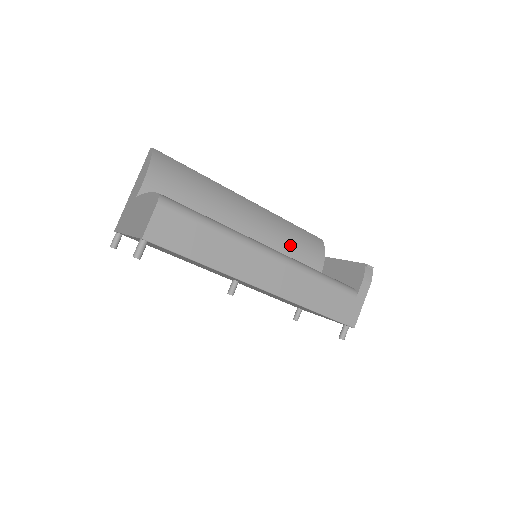
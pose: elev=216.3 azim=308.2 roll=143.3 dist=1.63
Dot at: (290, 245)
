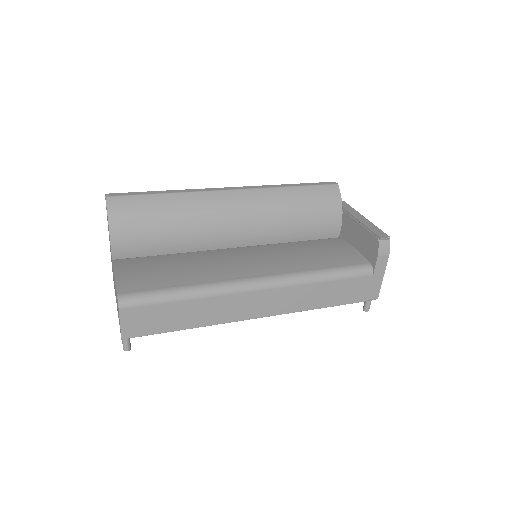
Dot at: (295, 219)
